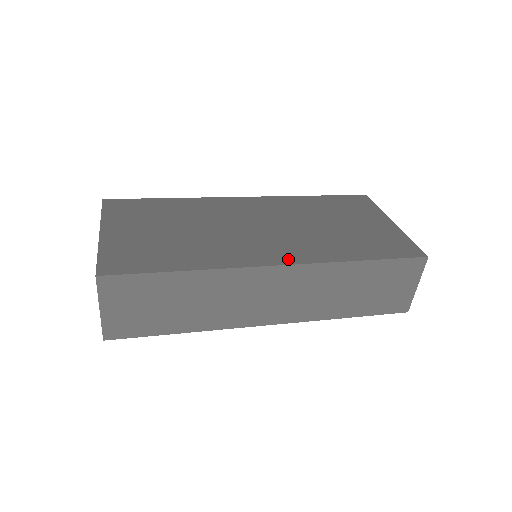
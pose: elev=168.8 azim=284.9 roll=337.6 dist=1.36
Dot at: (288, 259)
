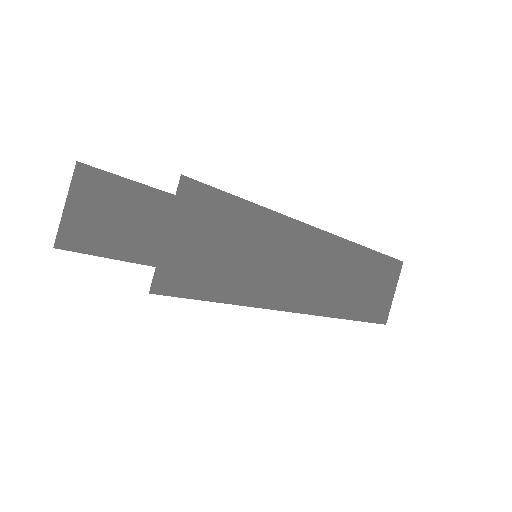
Dot at: occluded
